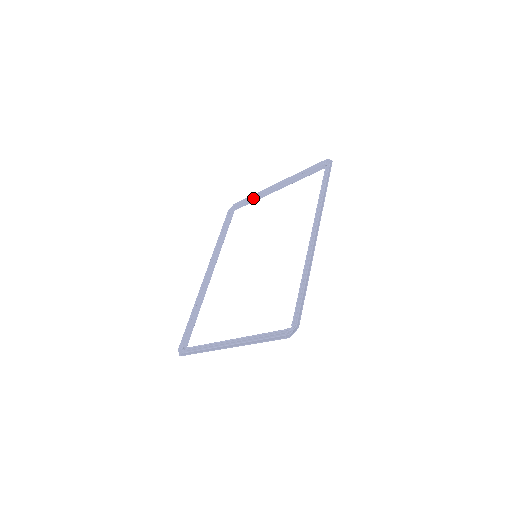
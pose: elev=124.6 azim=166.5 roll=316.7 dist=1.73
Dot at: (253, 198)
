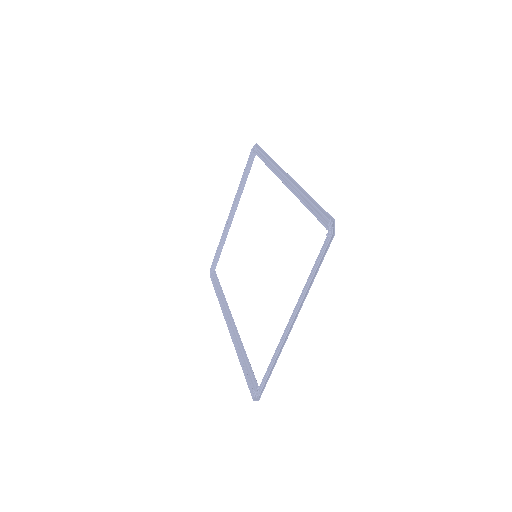
Dot at: (221, 242)
